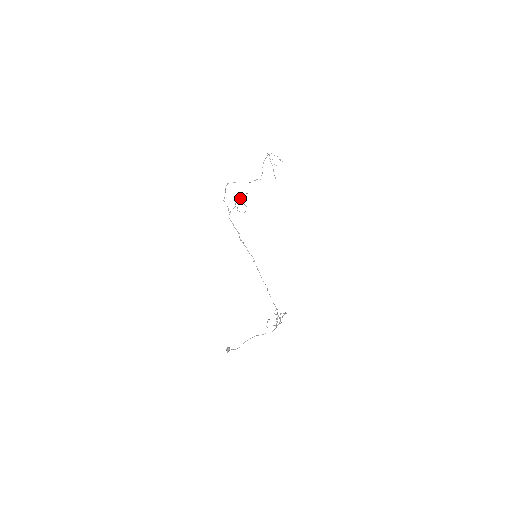
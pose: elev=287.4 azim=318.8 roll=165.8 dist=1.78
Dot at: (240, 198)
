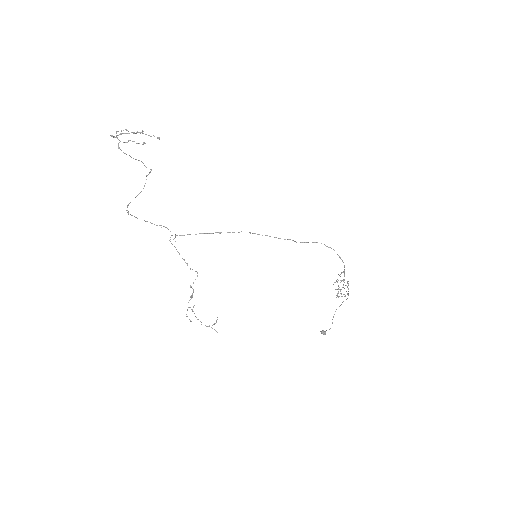
Dot at: occluded
